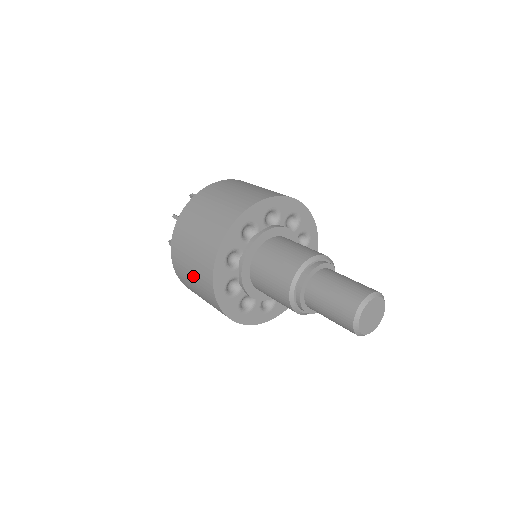
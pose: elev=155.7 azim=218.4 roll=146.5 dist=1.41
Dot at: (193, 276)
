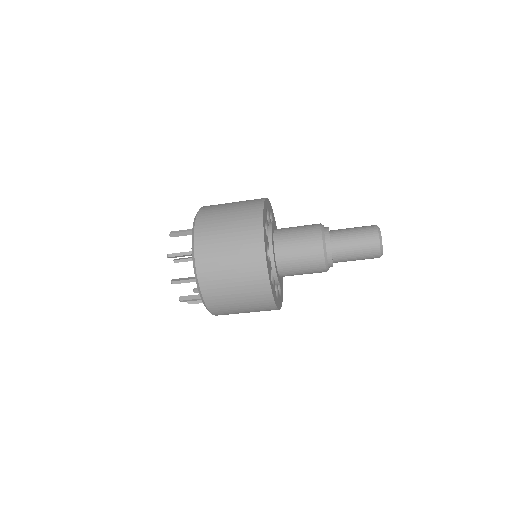
Dot at: (237, 285)
